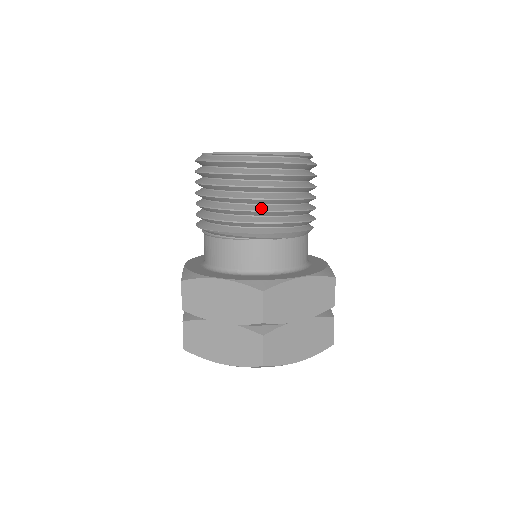
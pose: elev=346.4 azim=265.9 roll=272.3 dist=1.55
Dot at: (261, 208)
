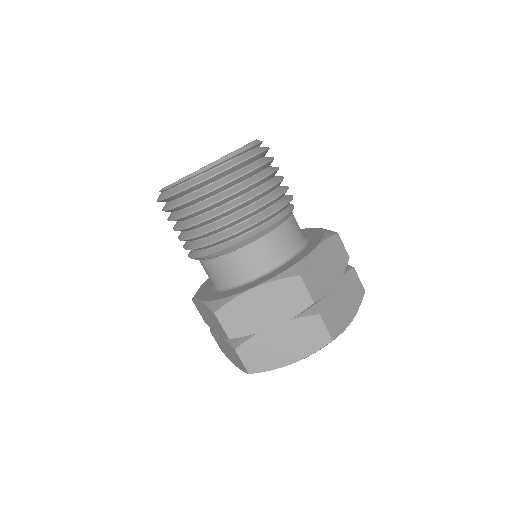
Dot at: (196, 233)
